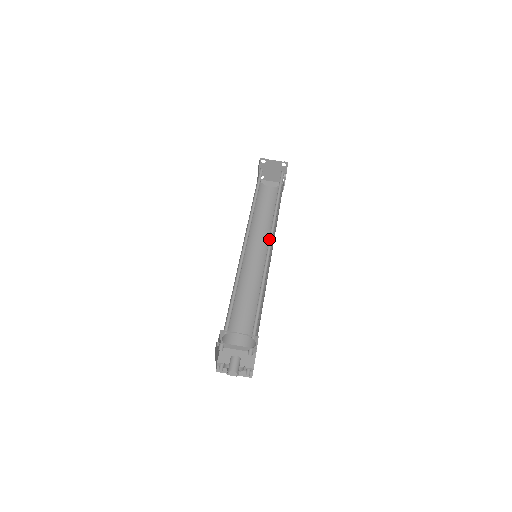
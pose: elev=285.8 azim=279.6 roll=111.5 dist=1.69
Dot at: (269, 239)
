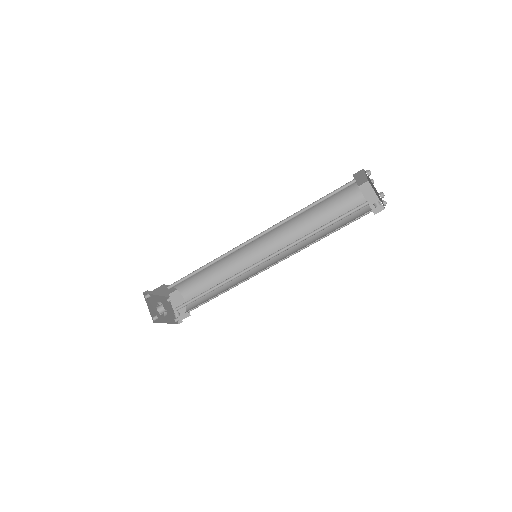
Dot at: (270, 256)
